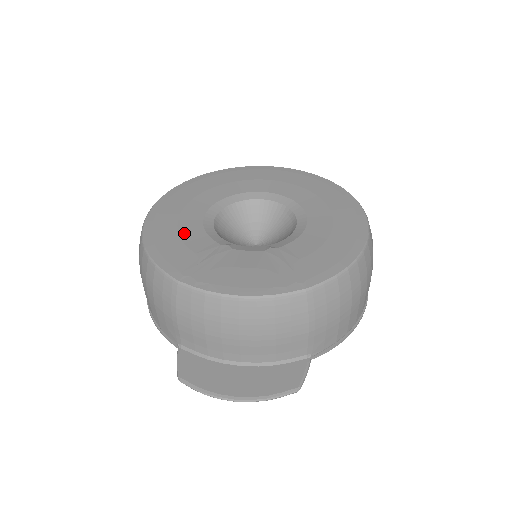
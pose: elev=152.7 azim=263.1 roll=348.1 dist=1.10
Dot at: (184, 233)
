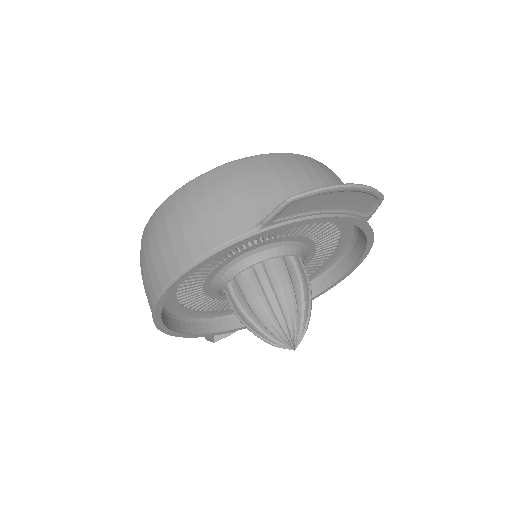
Dot at: occluded
